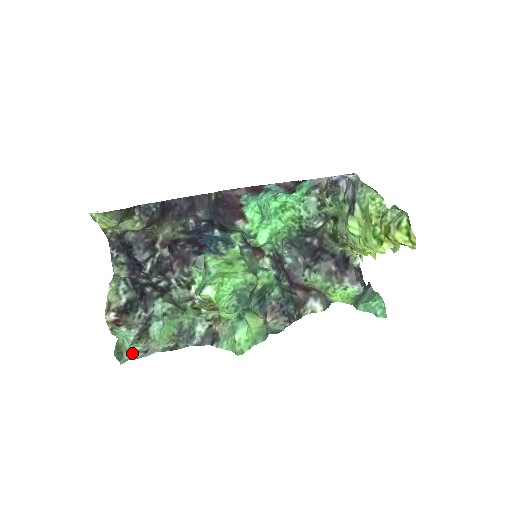
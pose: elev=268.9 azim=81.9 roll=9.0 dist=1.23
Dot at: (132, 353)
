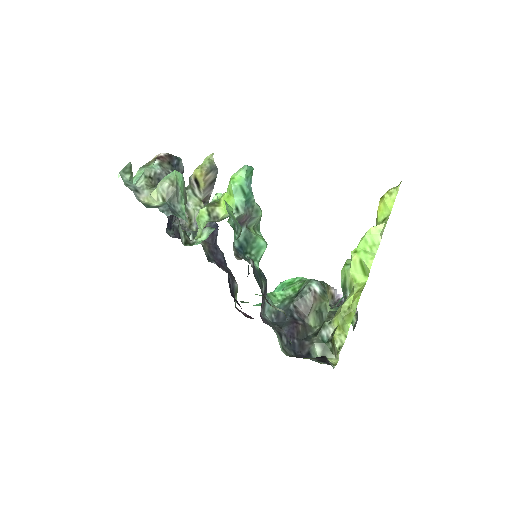
Dot at: (129, 183)
